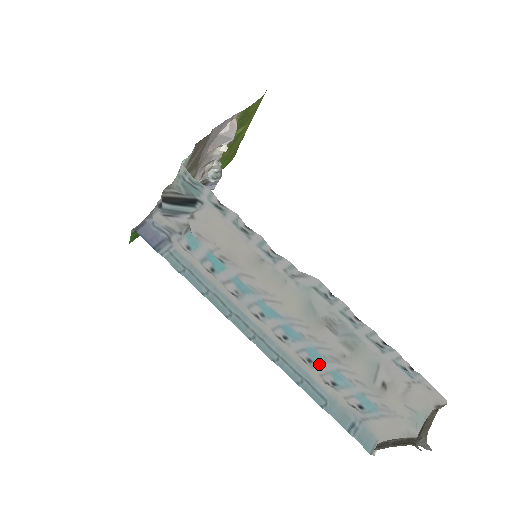
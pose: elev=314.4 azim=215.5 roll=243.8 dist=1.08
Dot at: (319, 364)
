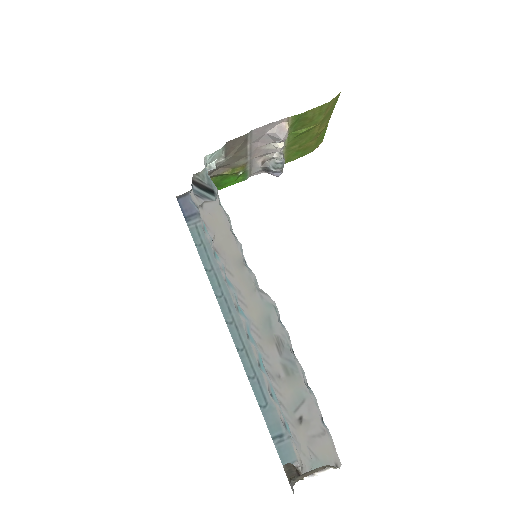
Dot at: (263, 372)
